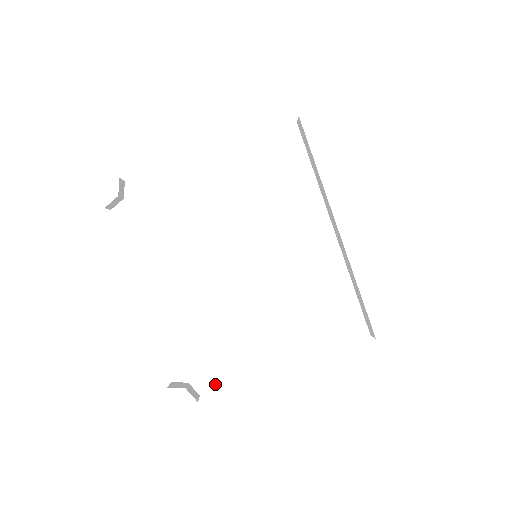
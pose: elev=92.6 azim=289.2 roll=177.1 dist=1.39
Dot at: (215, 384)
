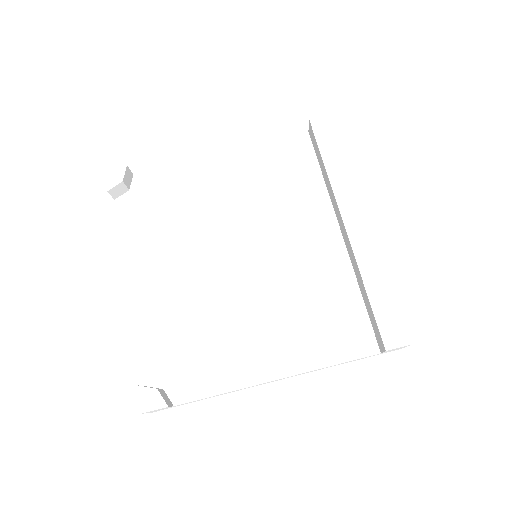
Dot at: (193, 394)
